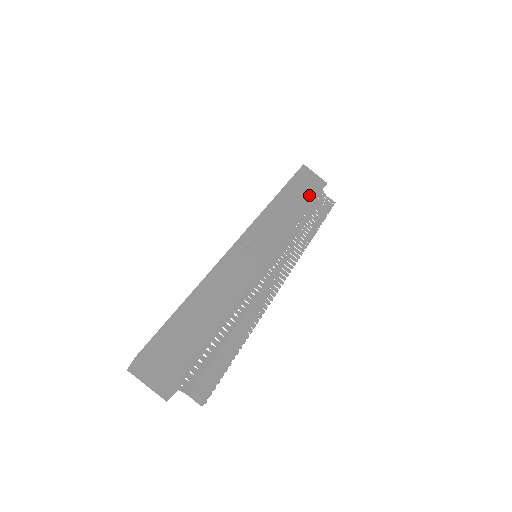
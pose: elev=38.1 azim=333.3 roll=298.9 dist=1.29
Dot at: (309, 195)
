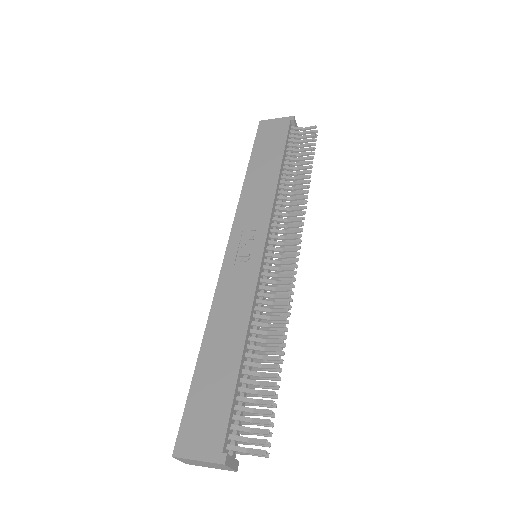
Dot at: (279, 147)
